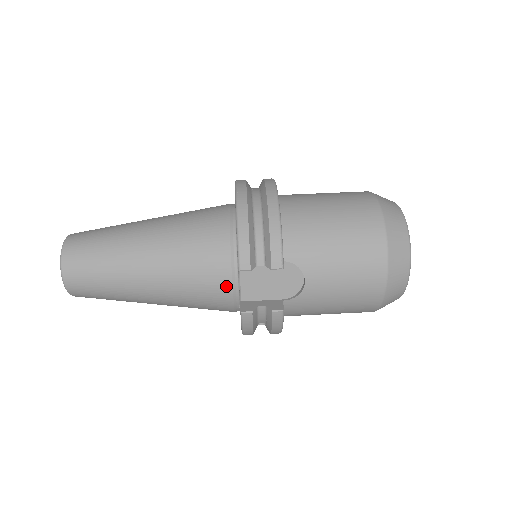
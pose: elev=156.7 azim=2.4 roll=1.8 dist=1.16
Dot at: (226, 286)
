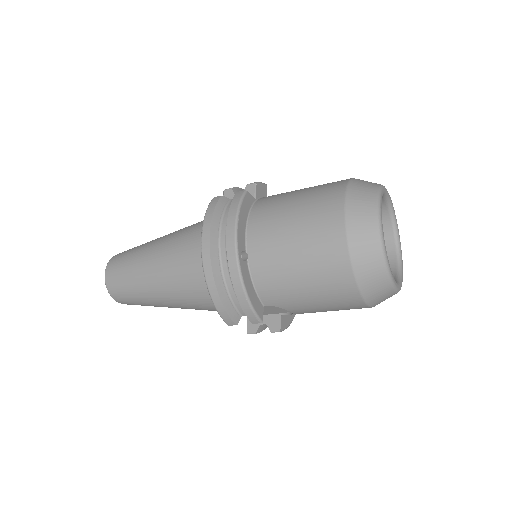
Dot at: occluded
